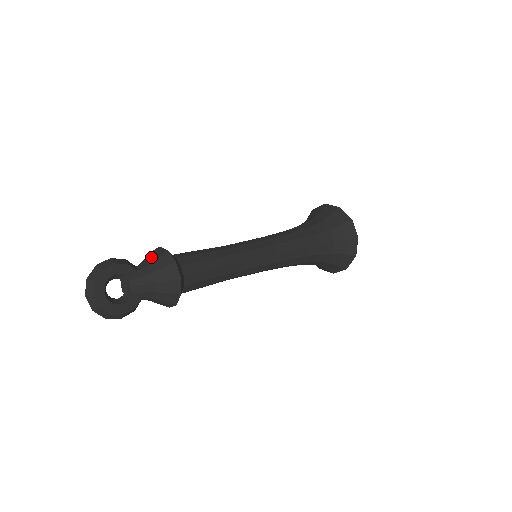
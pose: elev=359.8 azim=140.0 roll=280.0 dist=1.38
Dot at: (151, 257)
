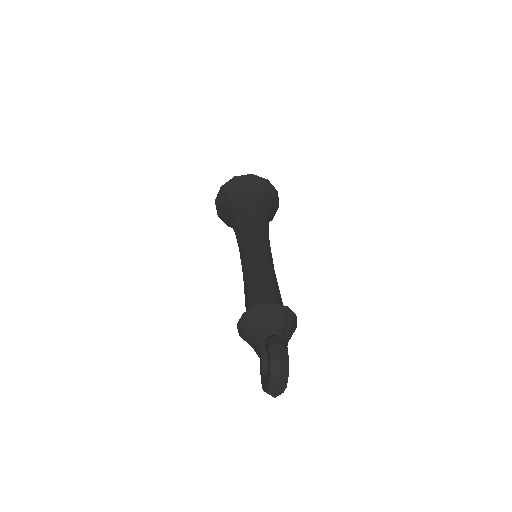
Dot at: (277, 318)
